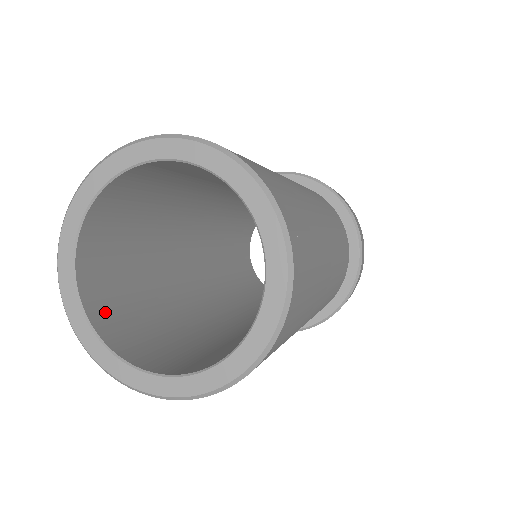
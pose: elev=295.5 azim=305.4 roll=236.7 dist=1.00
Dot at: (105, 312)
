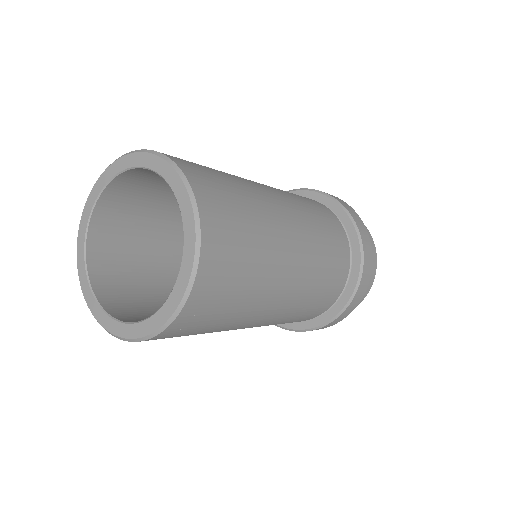
Dot at: (106, 277)
